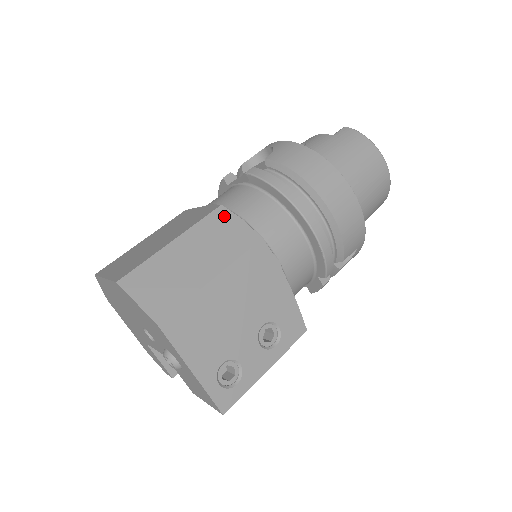
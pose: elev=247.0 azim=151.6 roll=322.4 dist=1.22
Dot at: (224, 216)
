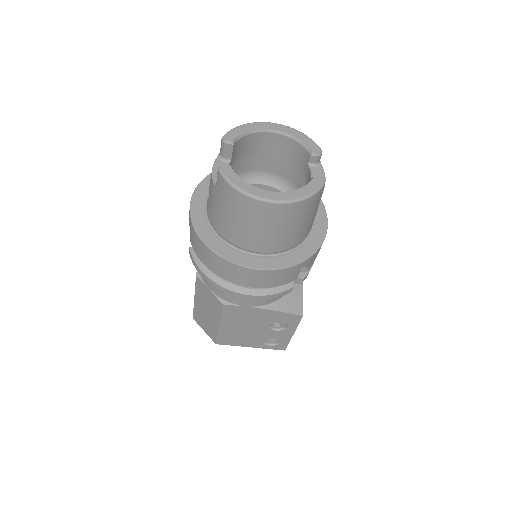
Dot at: (201, 285)
